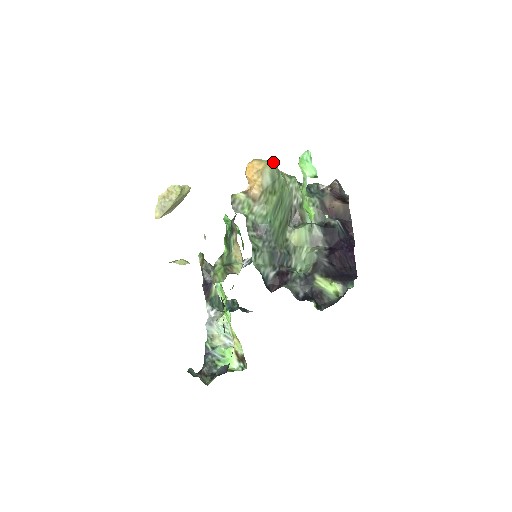
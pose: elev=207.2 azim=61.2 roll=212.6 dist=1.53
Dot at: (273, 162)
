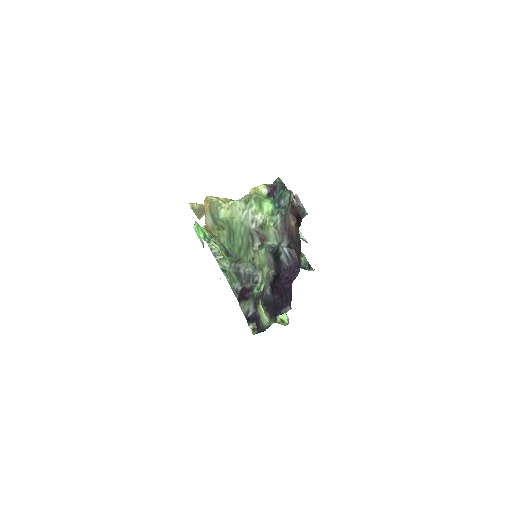
Dot at: (216, 201)
